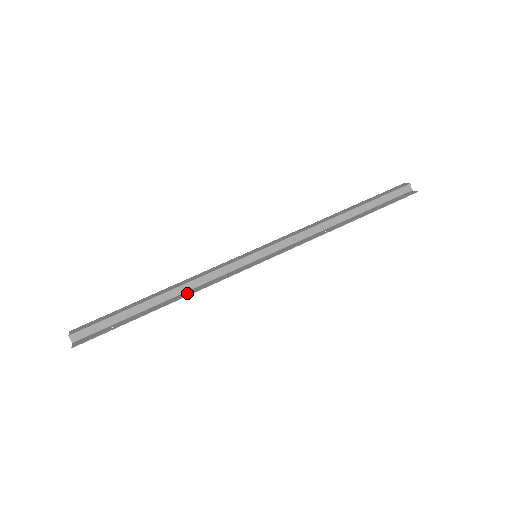
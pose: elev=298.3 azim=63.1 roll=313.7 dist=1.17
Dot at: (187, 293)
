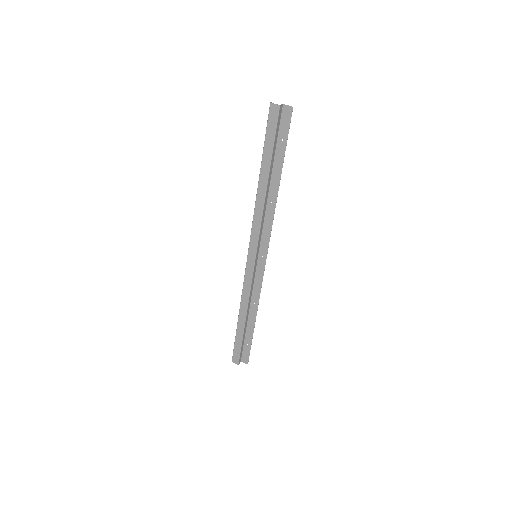
Dot at: (254, 305)
